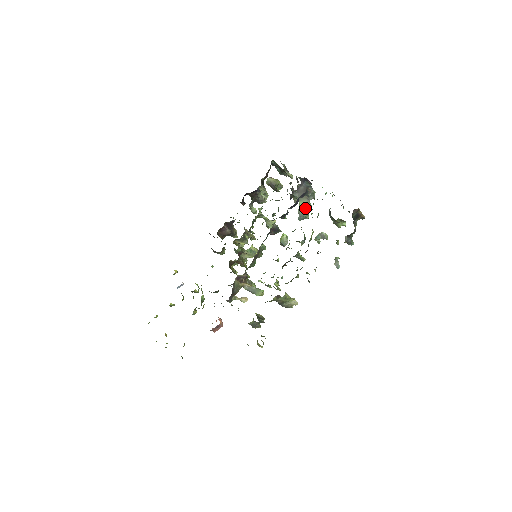
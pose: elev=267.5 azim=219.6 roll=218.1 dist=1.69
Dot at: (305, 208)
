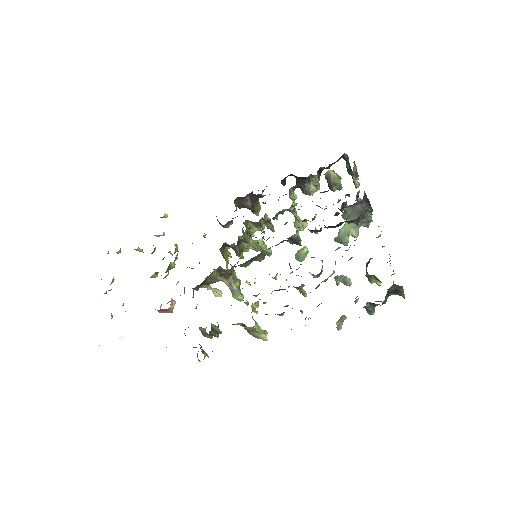
Dot at: (349, 232)
